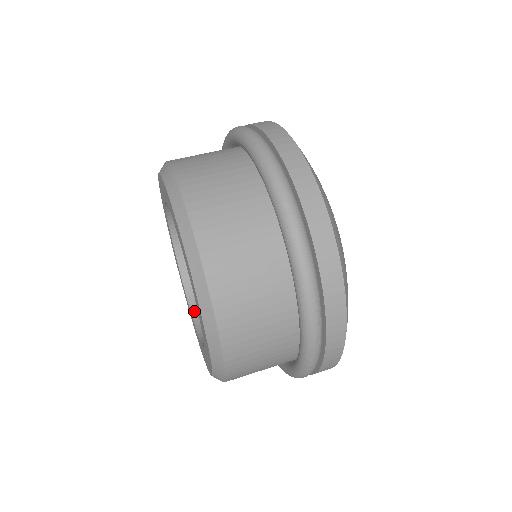
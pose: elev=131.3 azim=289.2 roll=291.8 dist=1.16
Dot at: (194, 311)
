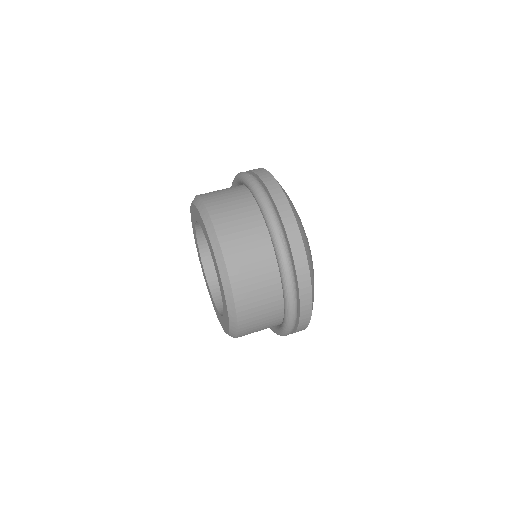
Dot at: occluded
